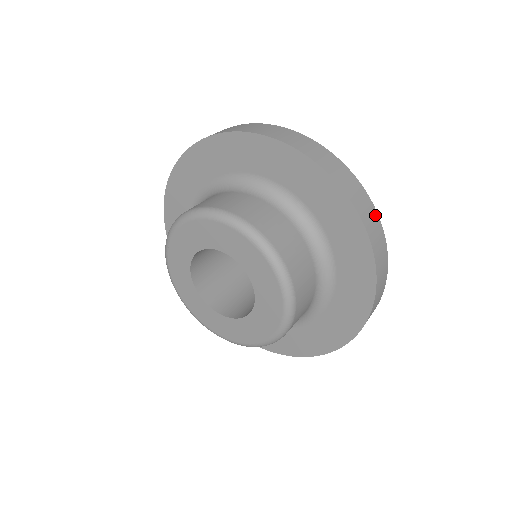
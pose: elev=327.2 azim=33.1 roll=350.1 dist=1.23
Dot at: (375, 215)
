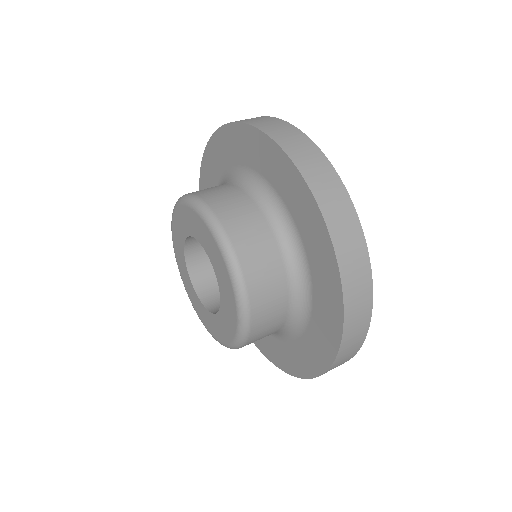
Dot at: (365, 328)
